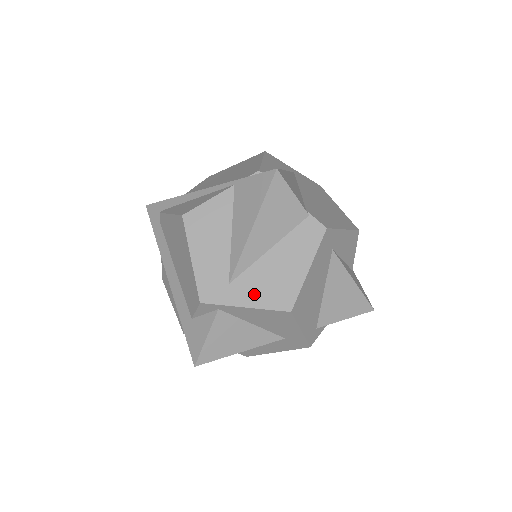
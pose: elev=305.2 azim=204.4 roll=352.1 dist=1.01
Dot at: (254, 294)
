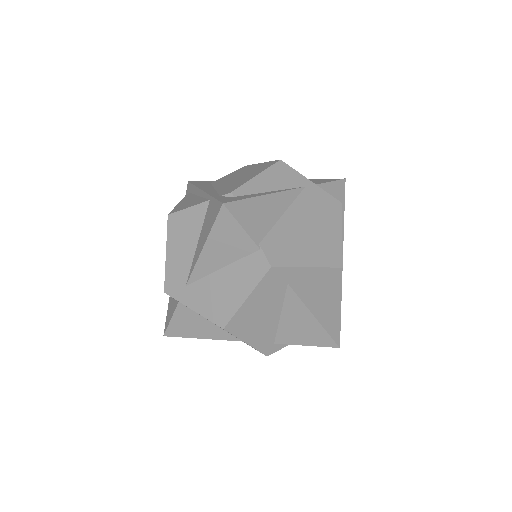
Dot at: (201, 302)
